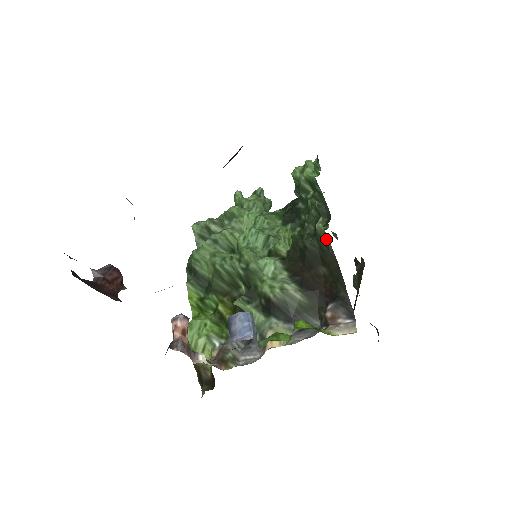
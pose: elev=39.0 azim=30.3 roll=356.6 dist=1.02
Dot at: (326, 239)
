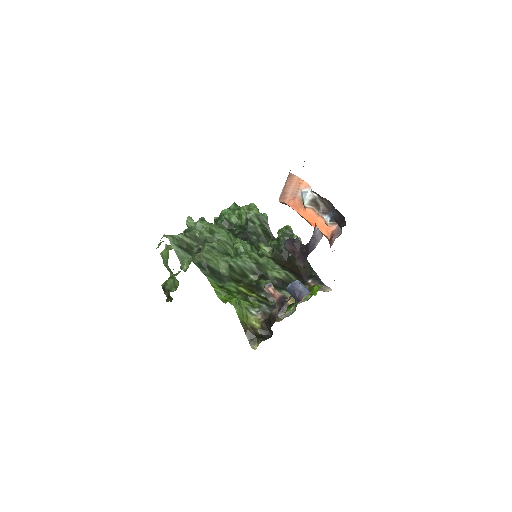
Dot at: occluded
